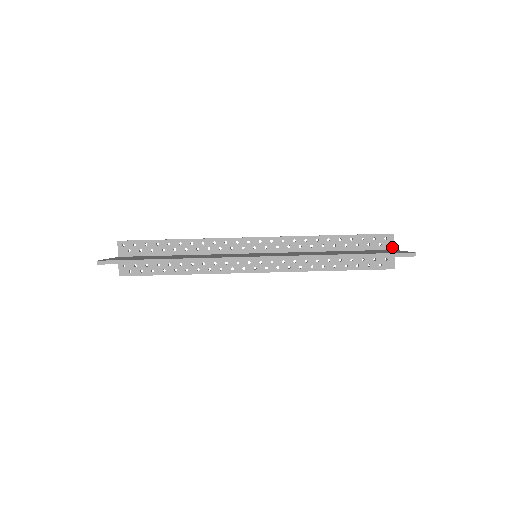
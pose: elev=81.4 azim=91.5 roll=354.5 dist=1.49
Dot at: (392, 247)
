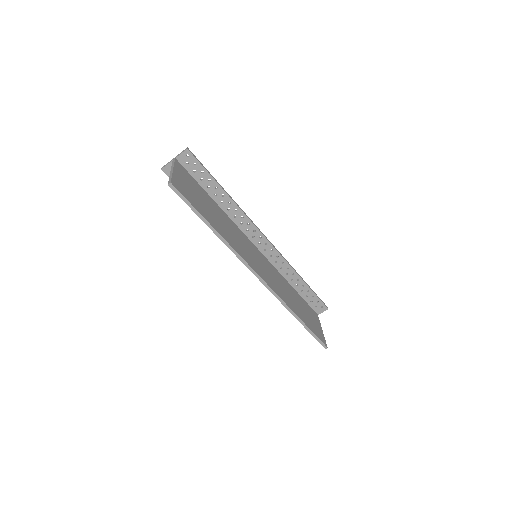
Dot at: (319, 313)
